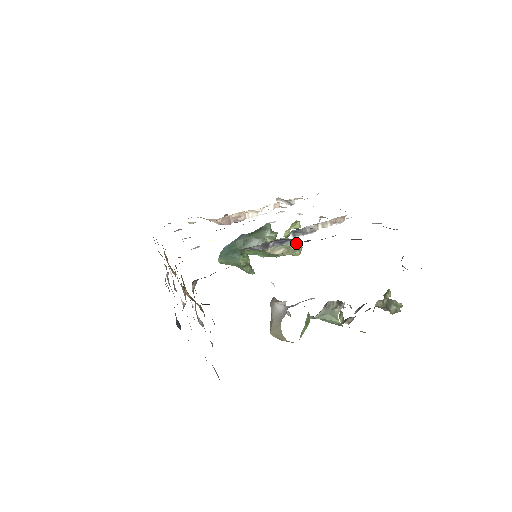
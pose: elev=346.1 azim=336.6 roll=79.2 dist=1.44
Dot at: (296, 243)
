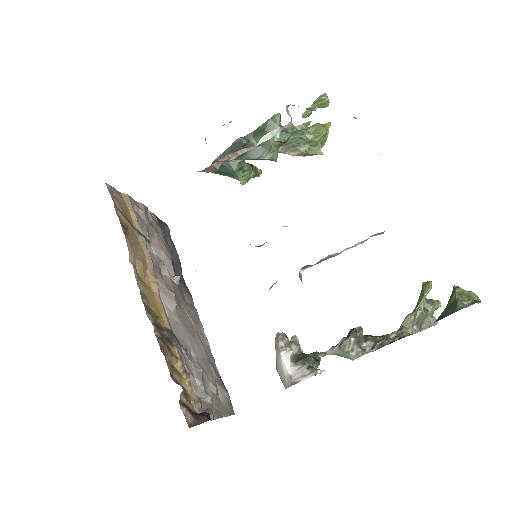
Dot at: (319, 140)
